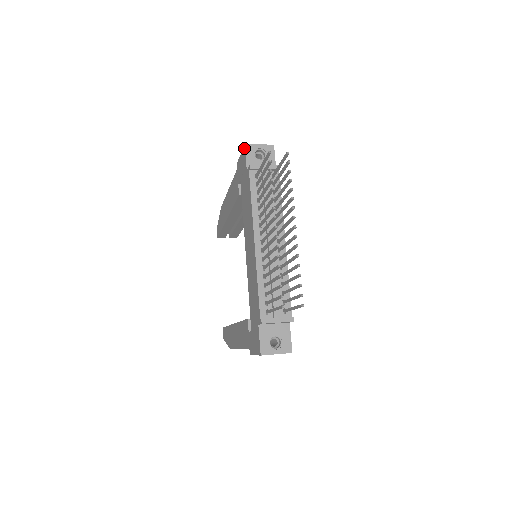
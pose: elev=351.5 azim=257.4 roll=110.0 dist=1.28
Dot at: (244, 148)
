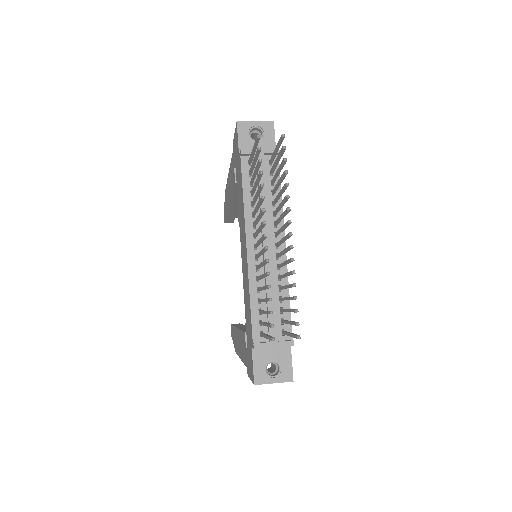
Dot at: (236, 126)
